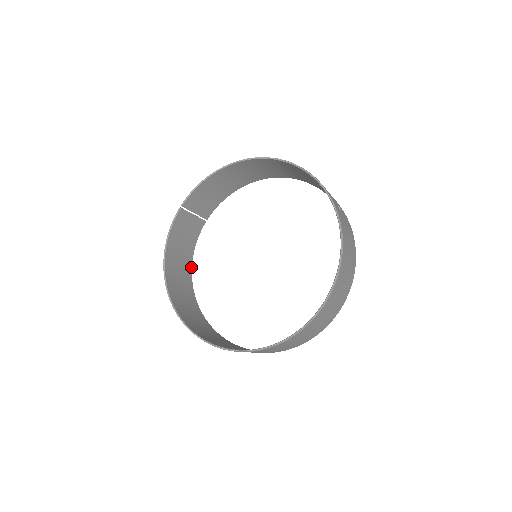
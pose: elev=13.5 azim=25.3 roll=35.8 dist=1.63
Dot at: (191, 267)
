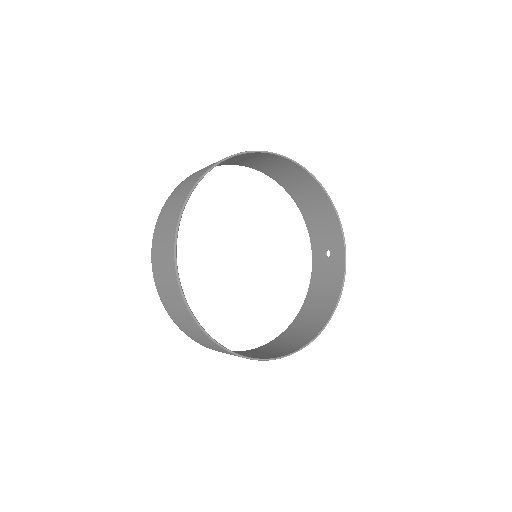
Dot at: occluded
